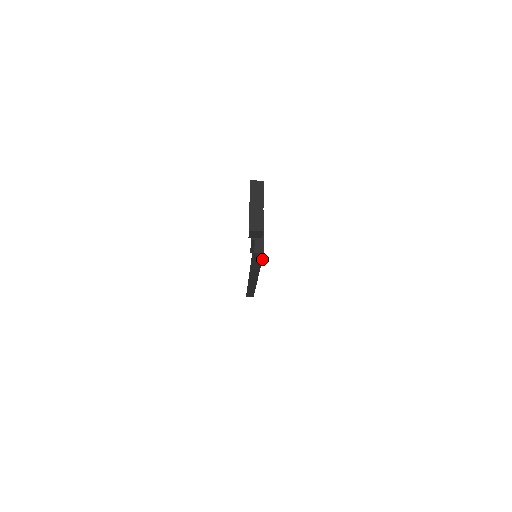
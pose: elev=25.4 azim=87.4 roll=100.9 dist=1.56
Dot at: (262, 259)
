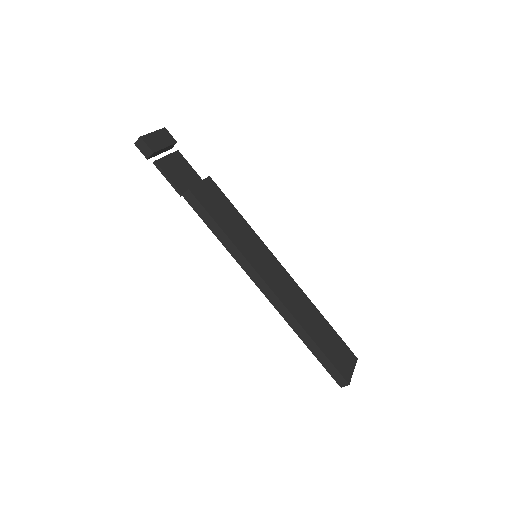
Dot at: (204, 209)
